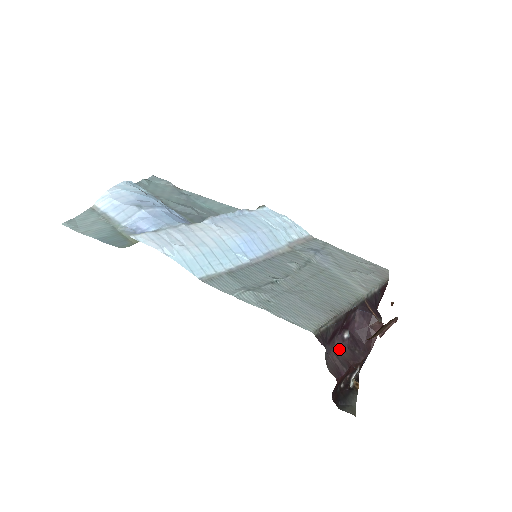
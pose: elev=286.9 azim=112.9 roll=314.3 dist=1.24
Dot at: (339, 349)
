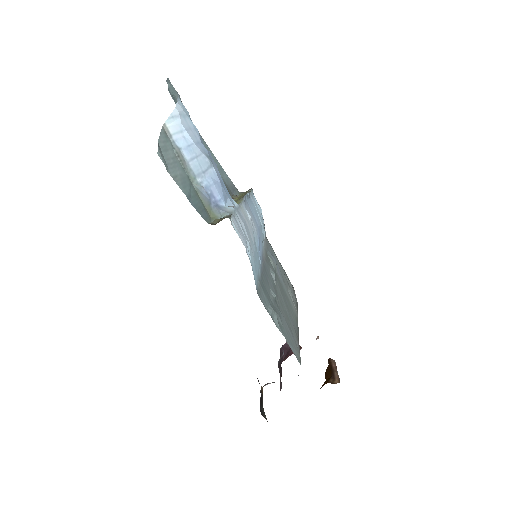
Dot at: (278, 365)
